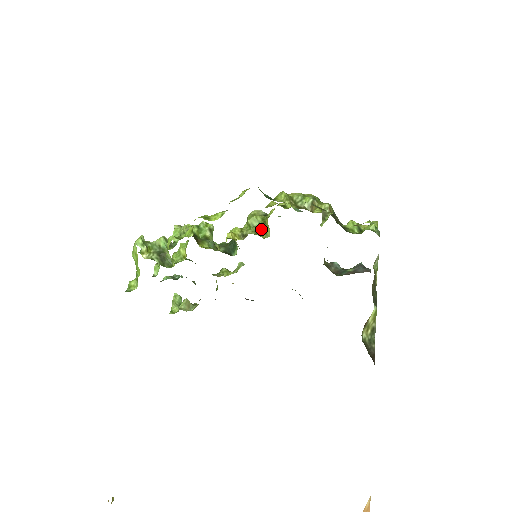
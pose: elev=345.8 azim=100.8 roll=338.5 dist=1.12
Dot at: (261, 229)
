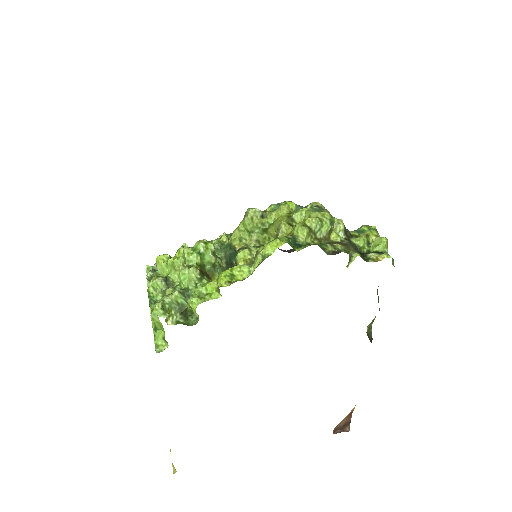
Dot at: (262, 235)
